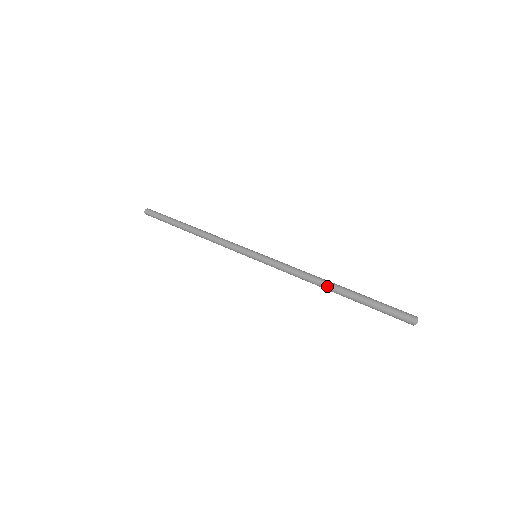
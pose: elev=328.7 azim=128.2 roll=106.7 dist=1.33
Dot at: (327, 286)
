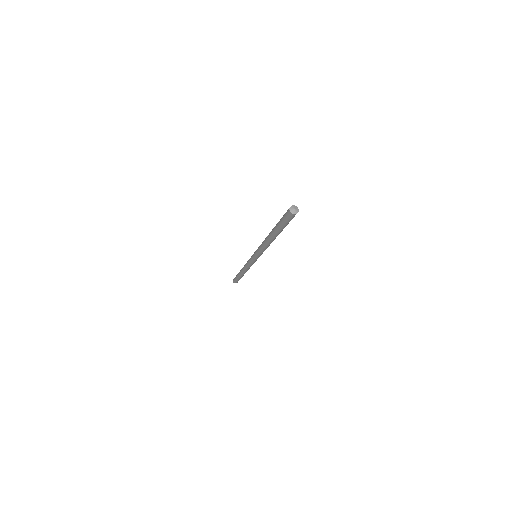
Dot at: occluded
